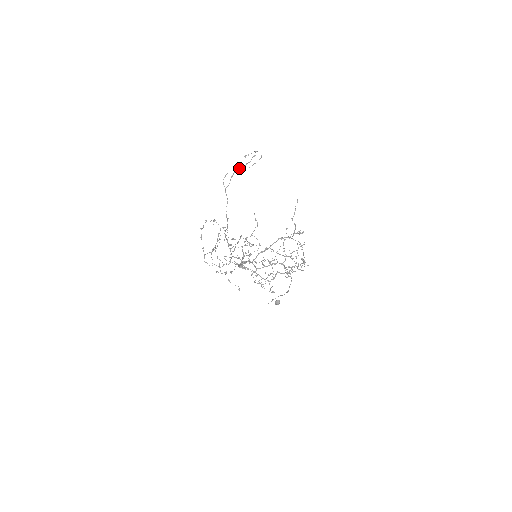
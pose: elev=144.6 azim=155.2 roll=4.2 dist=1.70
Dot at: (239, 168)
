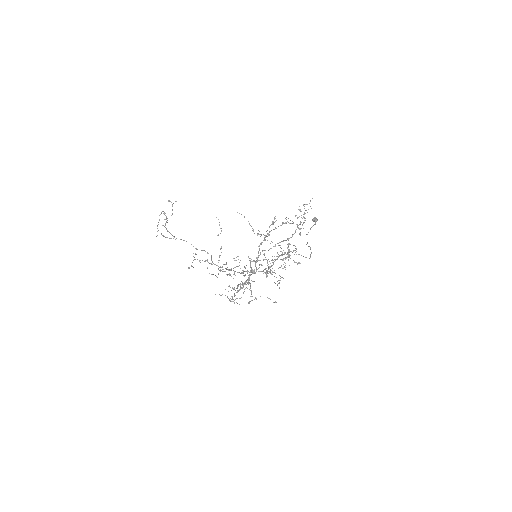
Dot at: occluded
